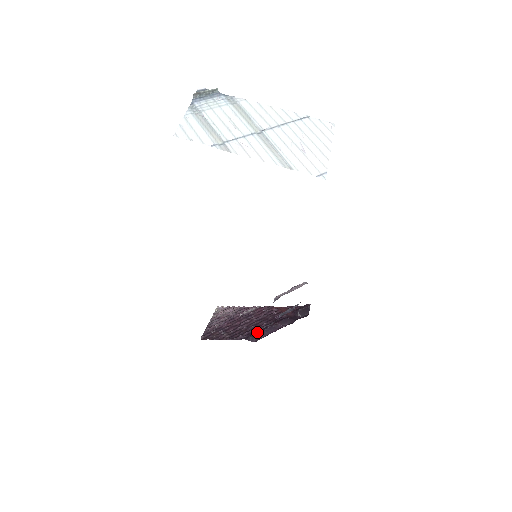
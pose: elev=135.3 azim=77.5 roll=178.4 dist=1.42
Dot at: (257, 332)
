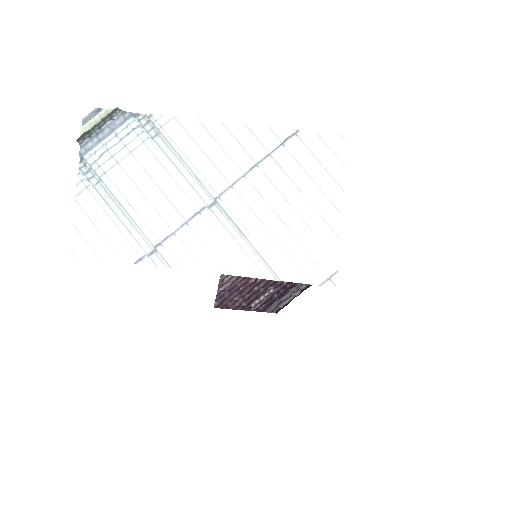
Dot at: (276, 300)
